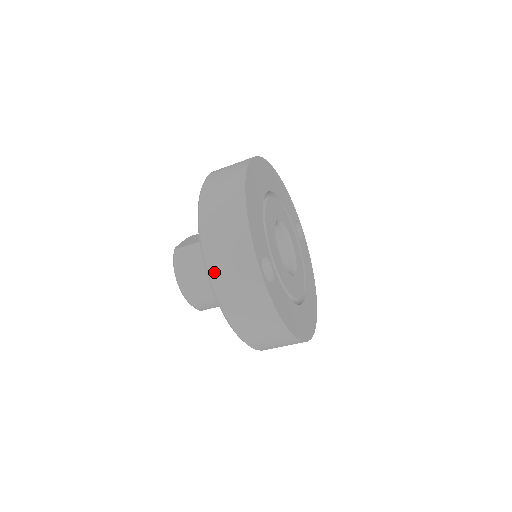
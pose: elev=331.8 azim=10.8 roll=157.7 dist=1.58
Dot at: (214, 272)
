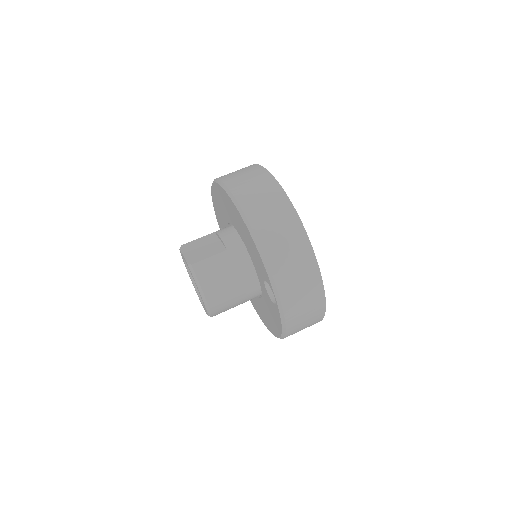
Dot at: (282, 286)
